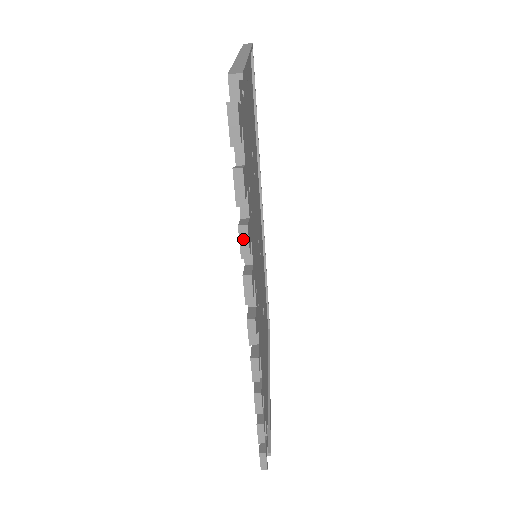
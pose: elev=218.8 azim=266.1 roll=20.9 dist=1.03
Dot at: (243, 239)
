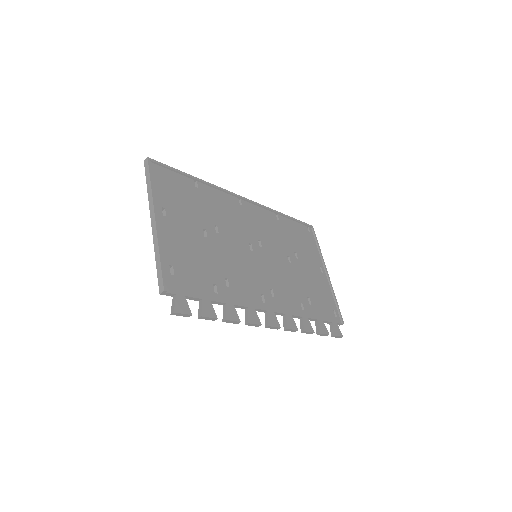
Dot at: (230, 322)
